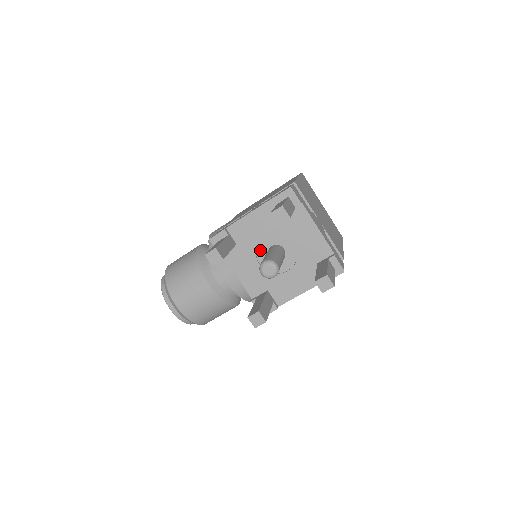
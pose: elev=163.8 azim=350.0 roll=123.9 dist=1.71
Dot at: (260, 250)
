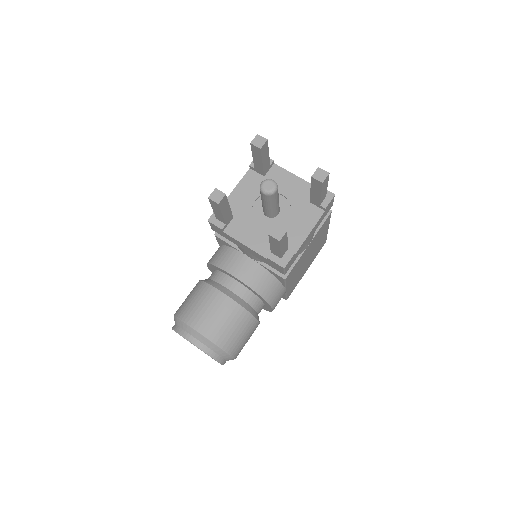
Dot at: (256, 214)
